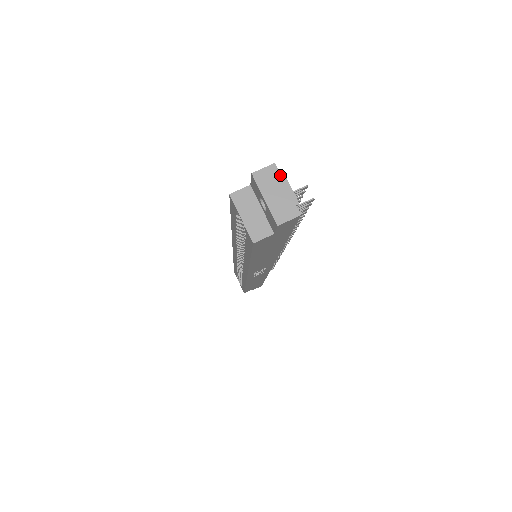
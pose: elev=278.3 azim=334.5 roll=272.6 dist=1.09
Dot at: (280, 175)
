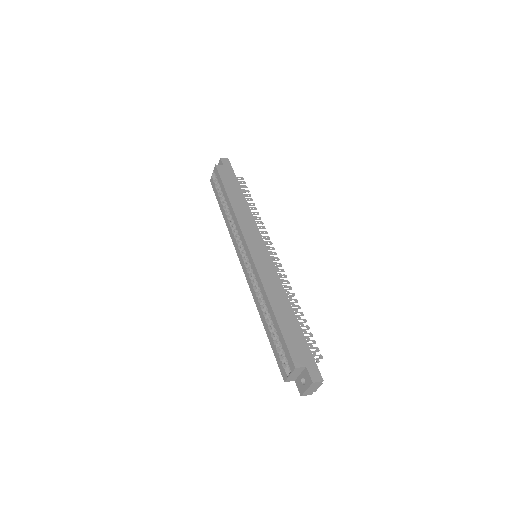
Dot at: (321, 384)
